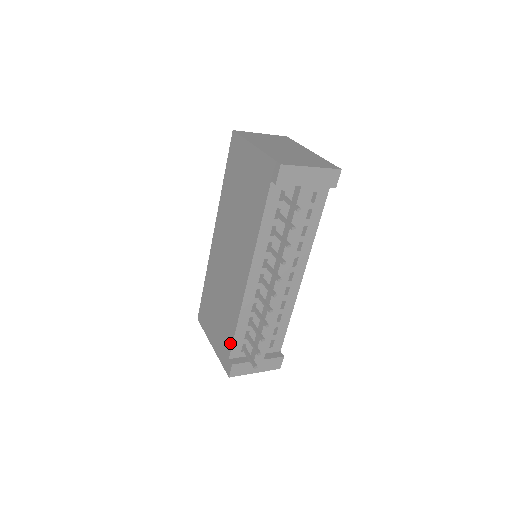
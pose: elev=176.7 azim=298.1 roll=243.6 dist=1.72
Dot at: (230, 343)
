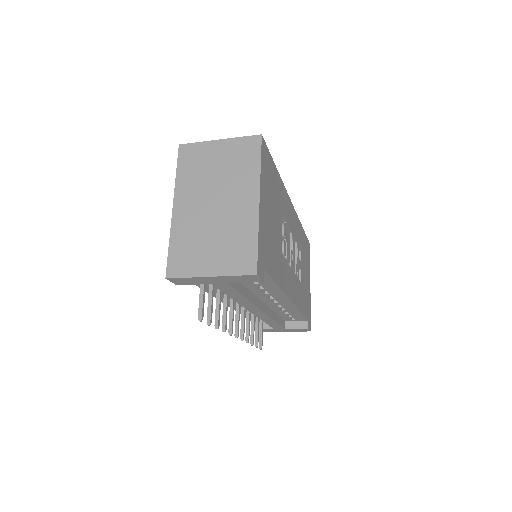
Dot at: occluded
